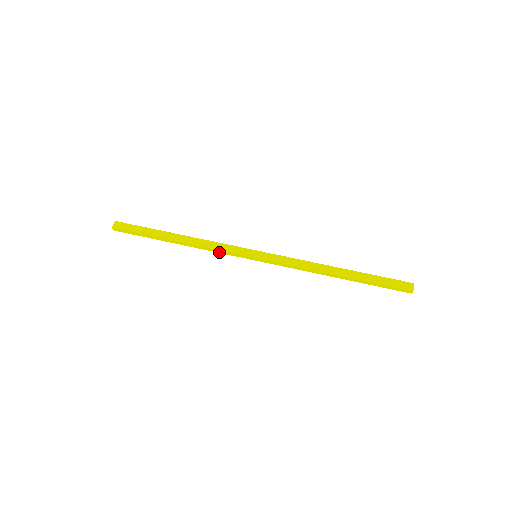
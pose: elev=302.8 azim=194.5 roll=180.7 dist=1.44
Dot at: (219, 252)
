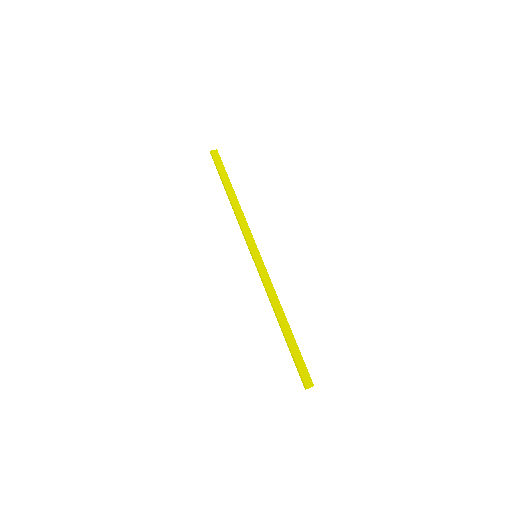
Dot at: (241, 229)
